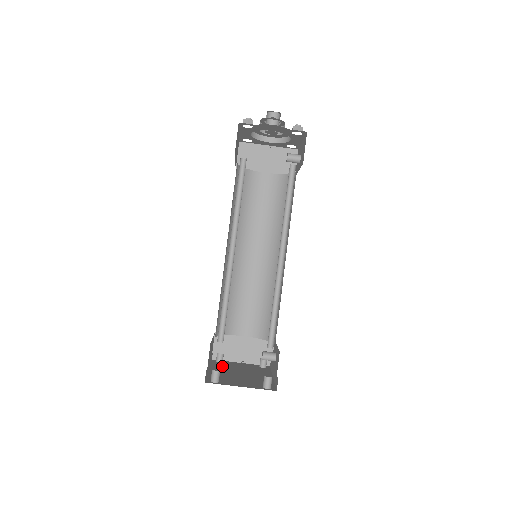
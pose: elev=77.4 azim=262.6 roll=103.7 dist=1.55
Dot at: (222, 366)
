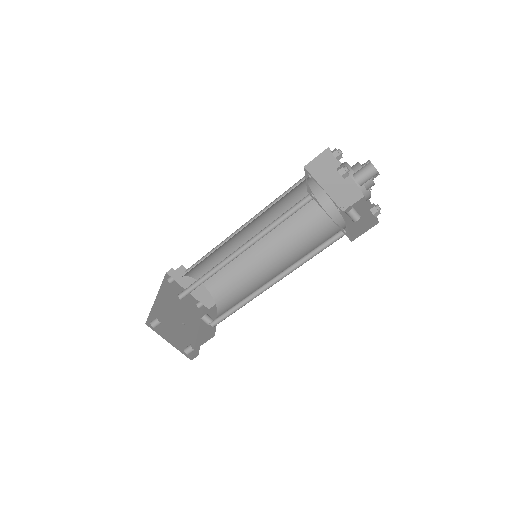
Dot at: (169, 292)
